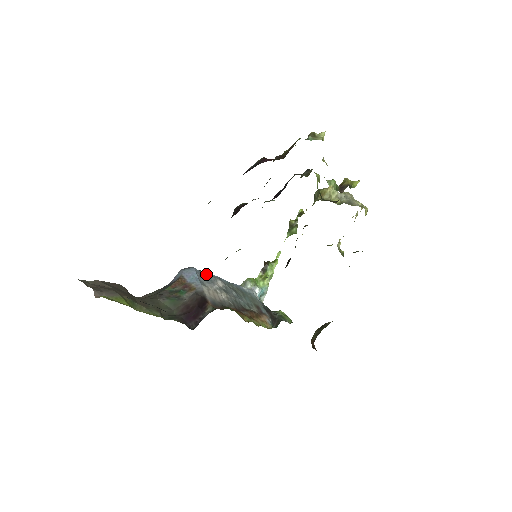
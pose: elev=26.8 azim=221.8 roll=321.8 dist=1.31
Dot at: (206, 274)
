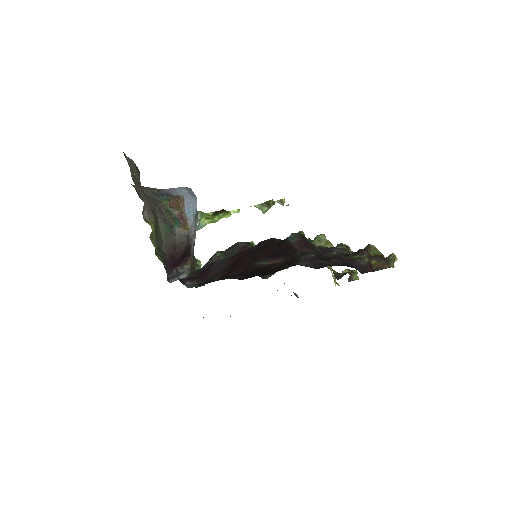
Dot at: occluded
